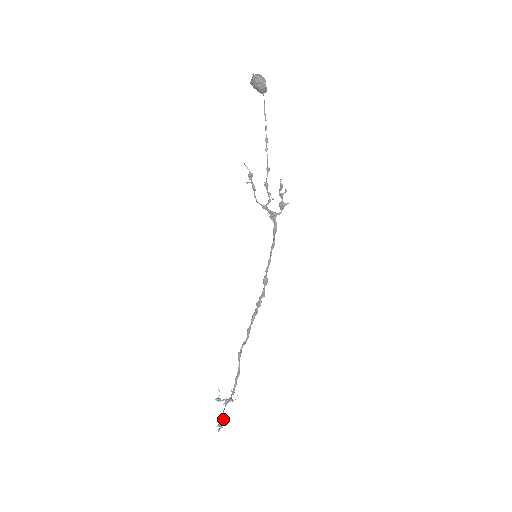
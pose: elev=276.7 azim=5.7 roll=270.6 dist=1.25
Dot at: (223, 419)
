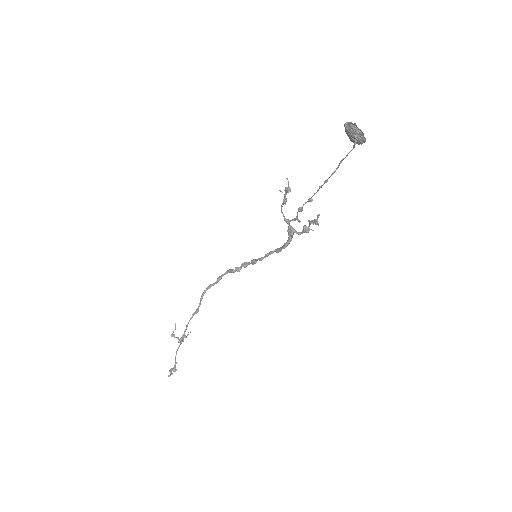
Dot at: occluded
